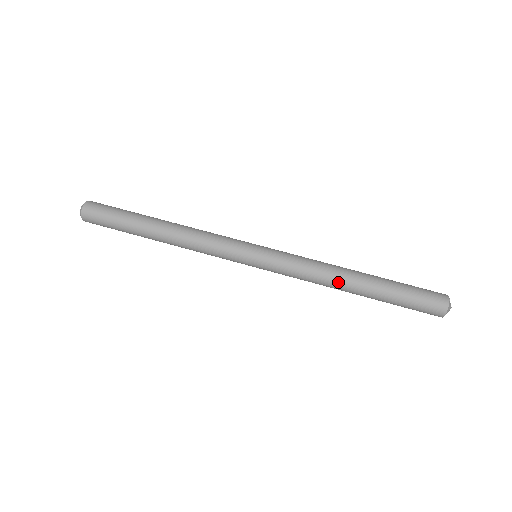
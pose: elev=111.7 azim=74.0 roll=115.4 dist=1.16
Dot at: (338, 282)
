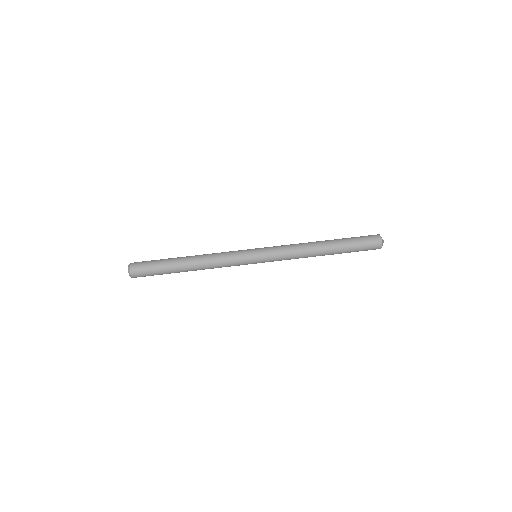
Dot at: (313, 248)
